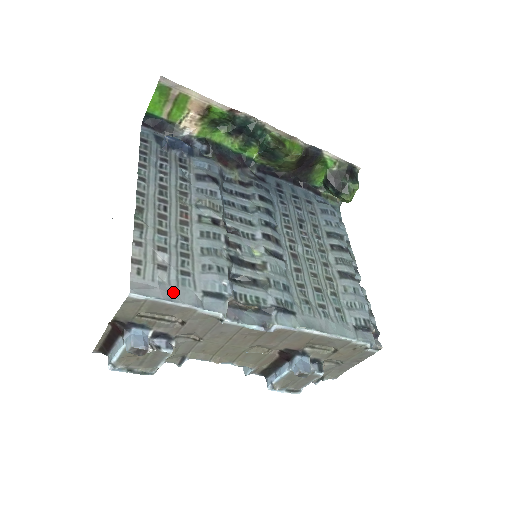
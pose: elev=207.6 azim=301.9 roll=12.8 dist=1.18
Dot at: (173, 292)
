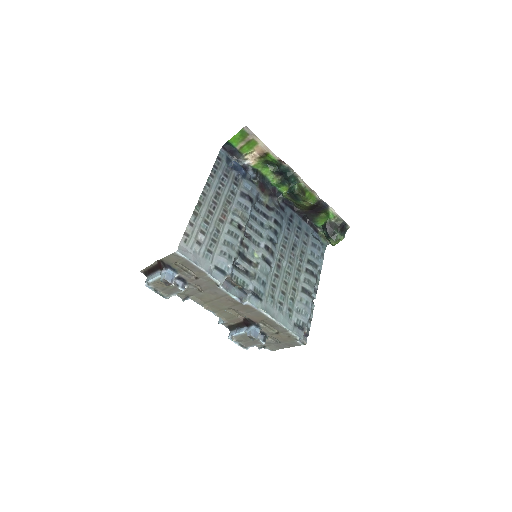
Dot at: (199, 259)
